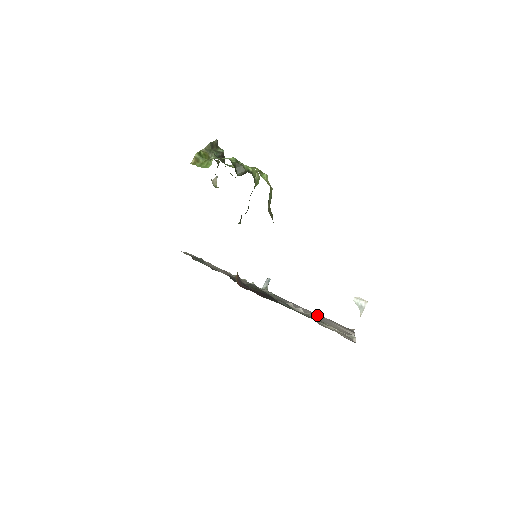
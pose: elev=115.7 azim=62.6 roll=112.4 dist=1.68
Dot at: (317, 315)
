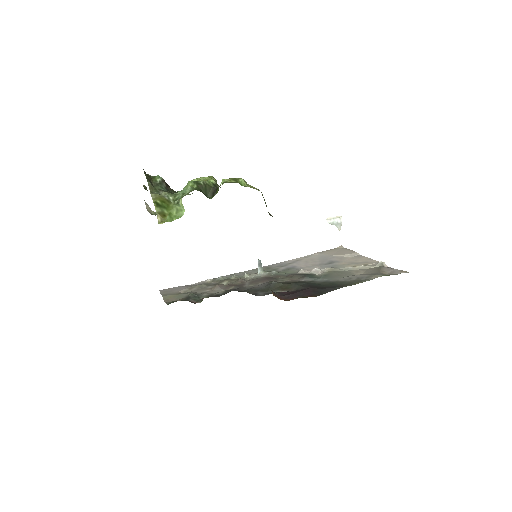
Dot at: (312, 258)
